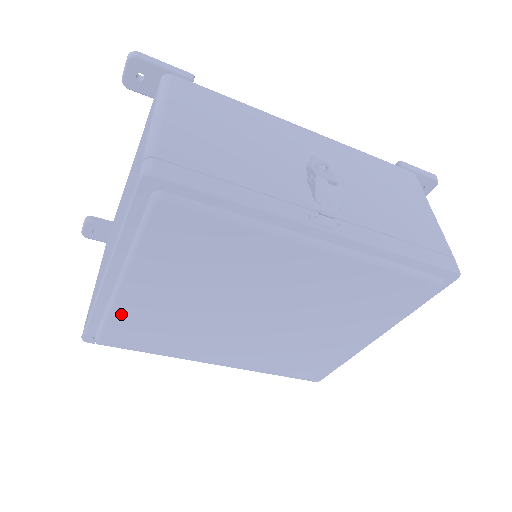
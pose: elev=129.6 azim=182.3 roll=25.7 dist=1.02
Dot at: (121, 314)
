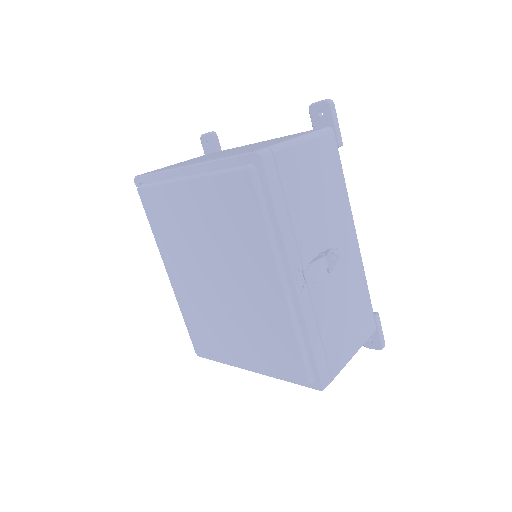
Dot at: (167, 191)
